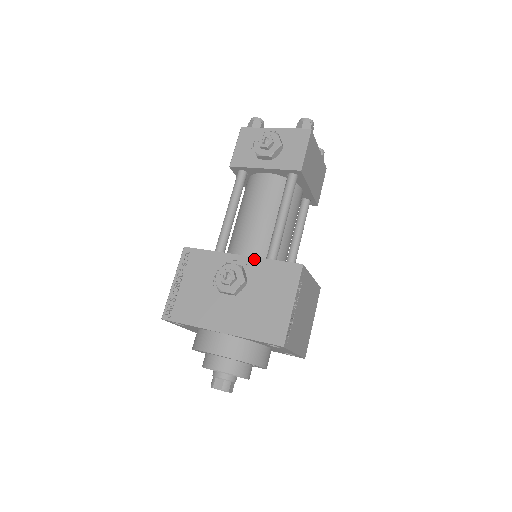
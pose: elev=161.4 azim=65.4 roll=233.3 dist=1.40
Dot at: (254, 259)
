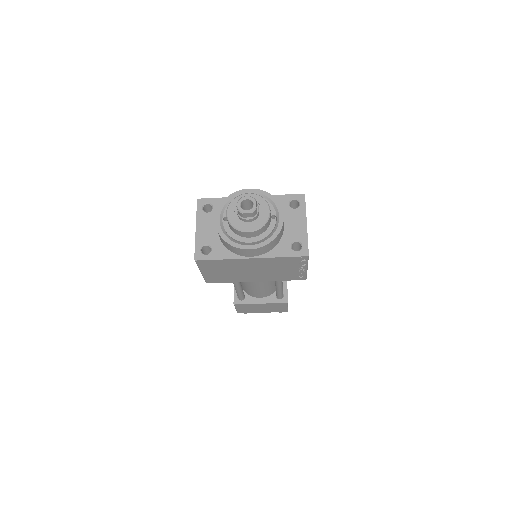
Dot at: occluded
